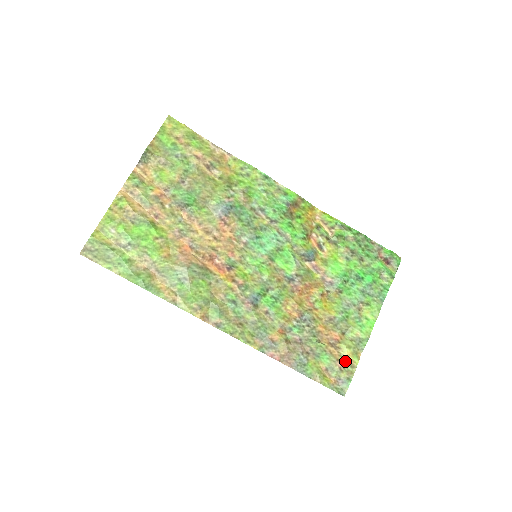
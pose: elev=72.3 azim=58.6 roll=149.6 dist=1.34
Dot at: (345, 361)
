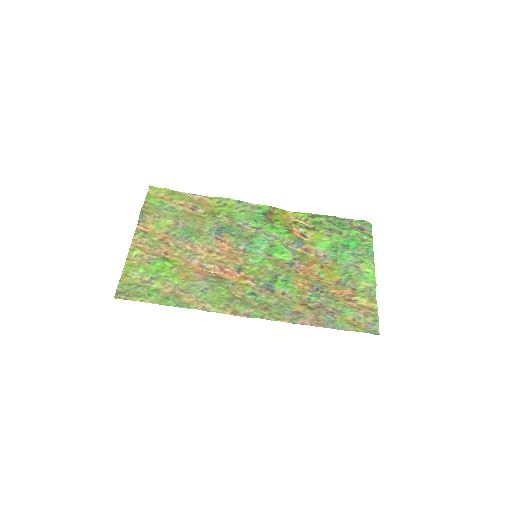
Dot at: (366, 308)
